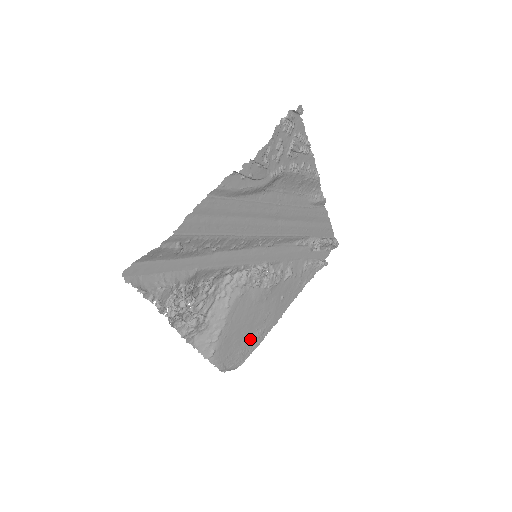
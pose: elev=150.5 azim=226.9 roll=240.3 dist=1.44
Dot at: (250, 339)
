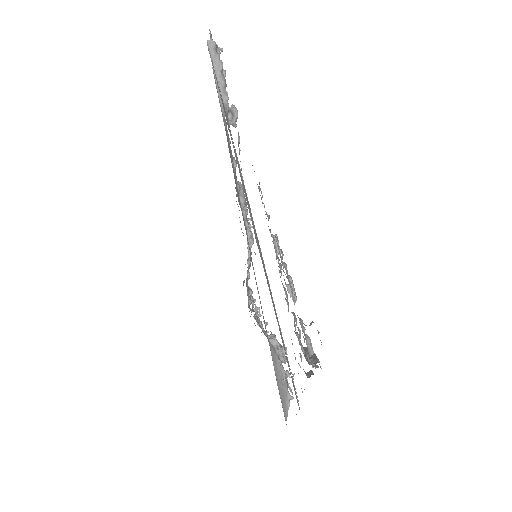
Dot at: occluded
